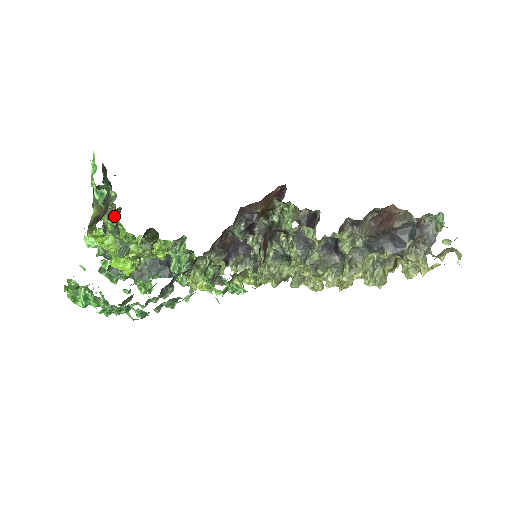
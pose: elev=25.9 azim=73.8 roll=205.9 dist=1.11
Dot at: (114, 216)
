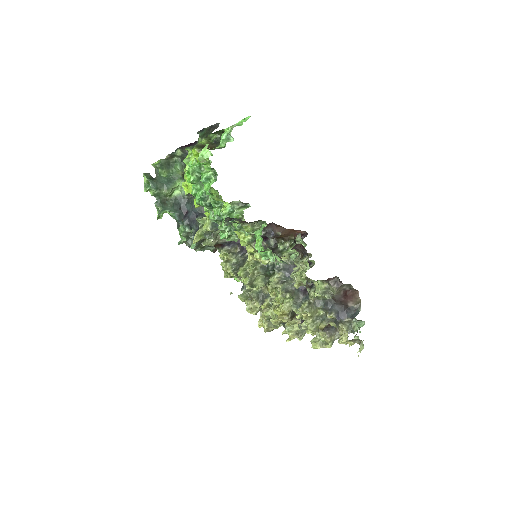
Dot at: occluded
